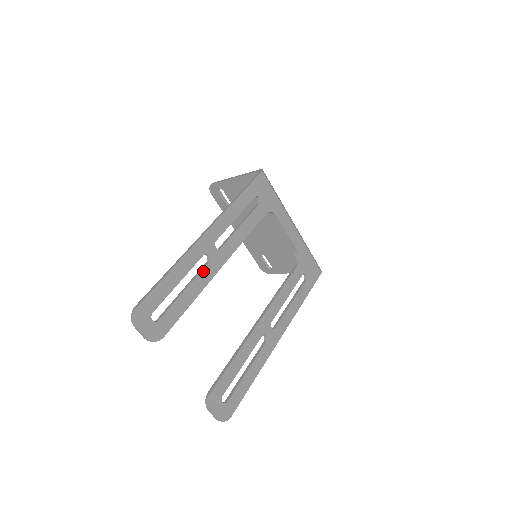
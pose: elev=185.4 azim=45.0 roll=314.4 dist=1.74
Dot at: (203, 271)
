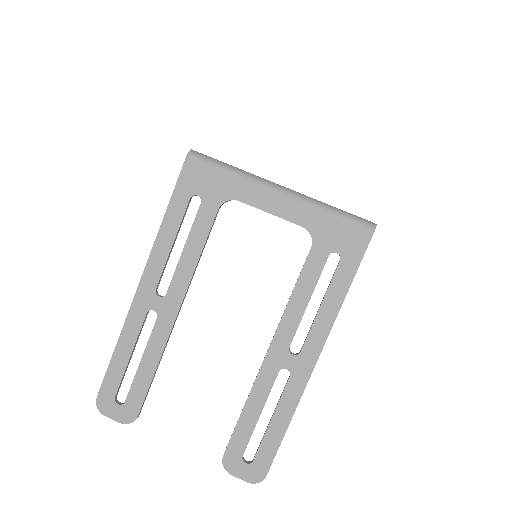
Dot at: (154, 331)
